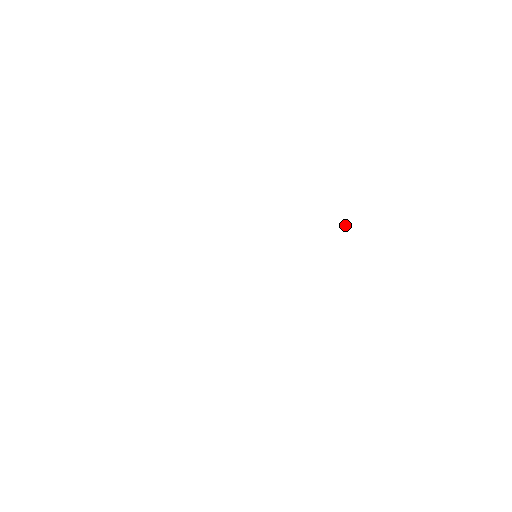
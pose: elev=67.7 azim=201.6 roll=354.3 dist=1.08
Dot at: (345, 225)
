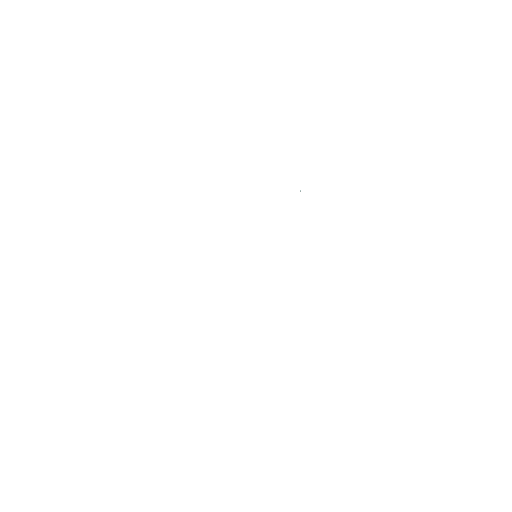
Dot at: (300, 191)
